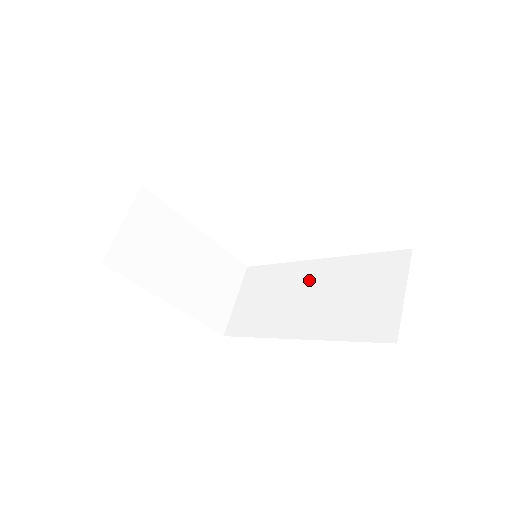
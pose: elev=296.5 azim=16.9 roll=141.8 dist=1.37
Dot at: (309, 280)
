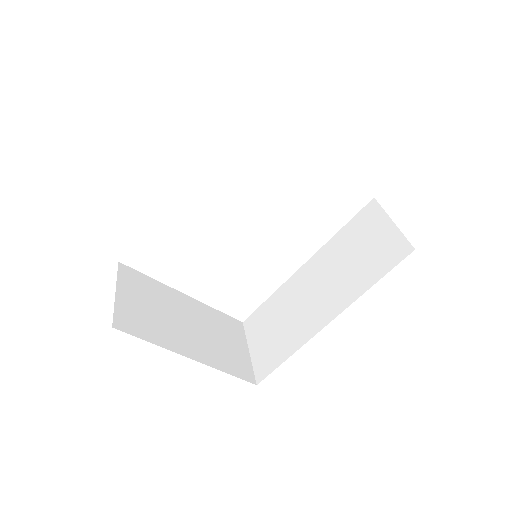
Dot at: (307, 281)
